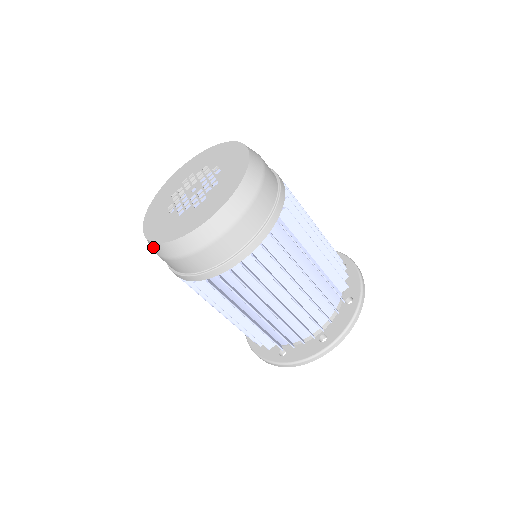
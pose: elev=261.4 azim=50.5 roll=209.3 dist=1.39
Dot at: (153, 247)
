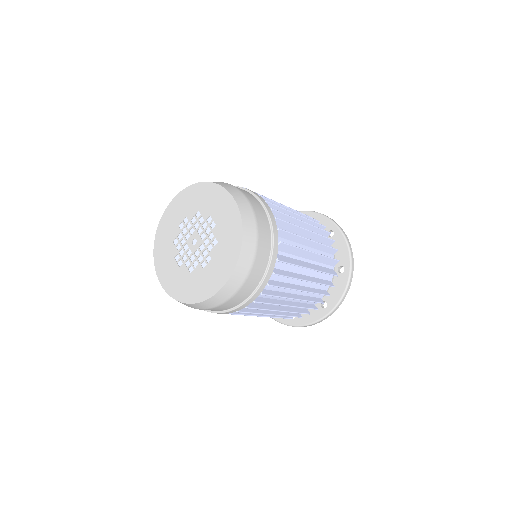
Dot at: occluded
